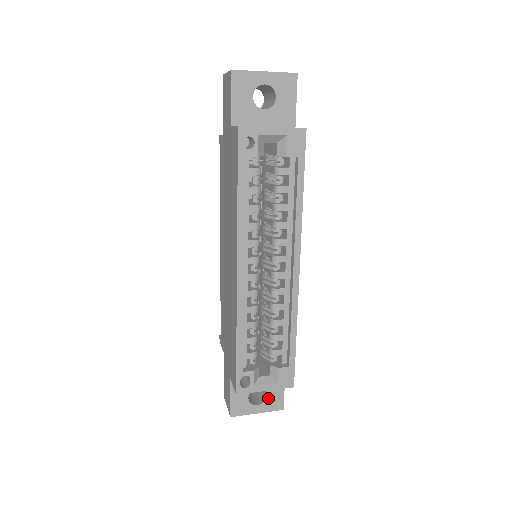
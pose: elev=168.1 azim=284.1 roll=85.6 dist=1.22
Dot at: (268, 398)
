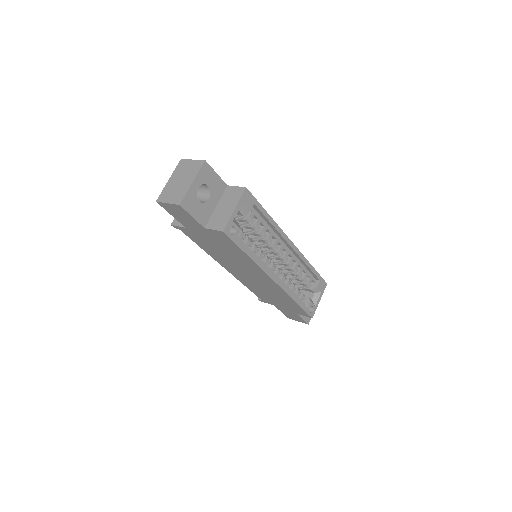
Dot at: occluded
